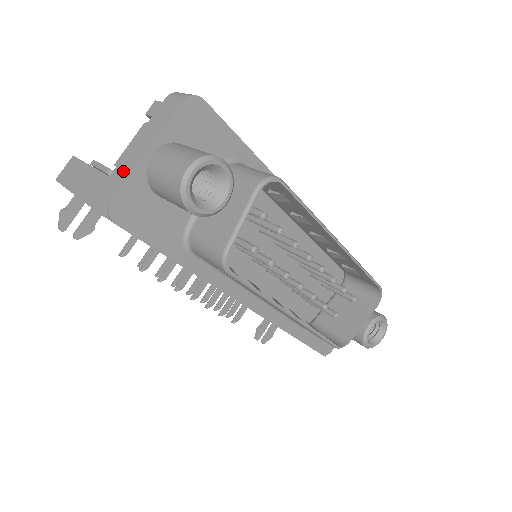
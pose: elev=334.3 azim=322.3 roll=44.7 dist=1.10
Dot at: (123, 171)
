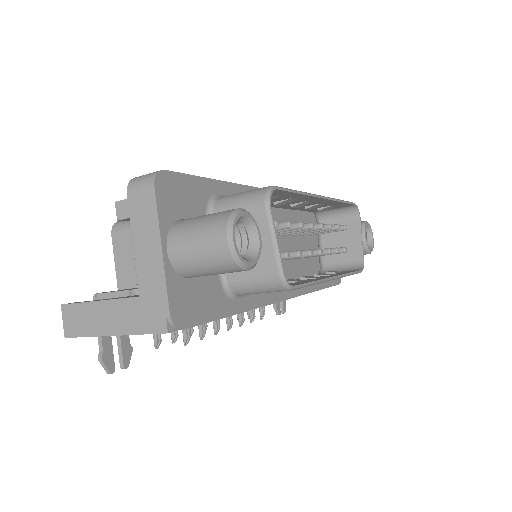
Dot at: (153, 283)
